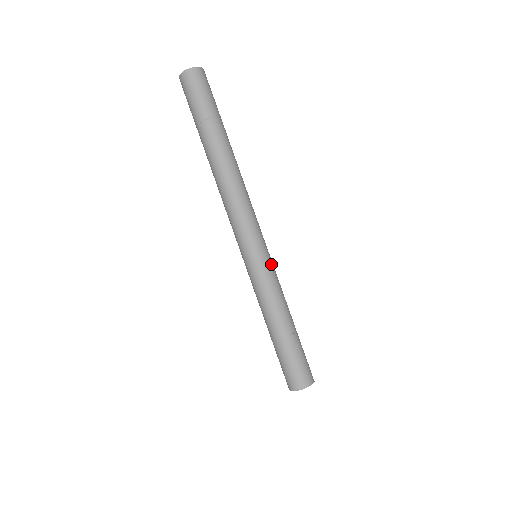
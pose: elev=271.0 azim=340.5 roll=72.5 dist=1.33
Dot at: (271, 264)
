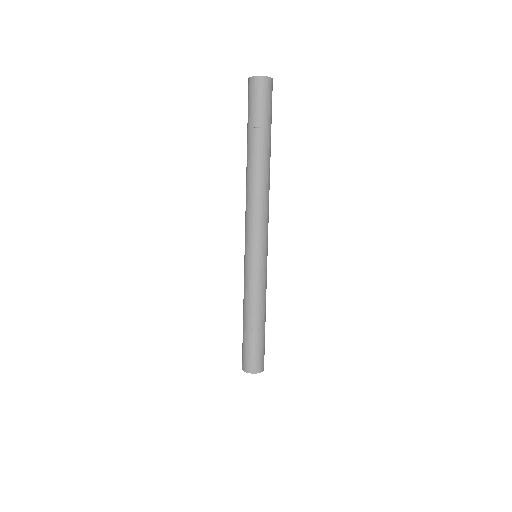
Dot at: (258, 269)
